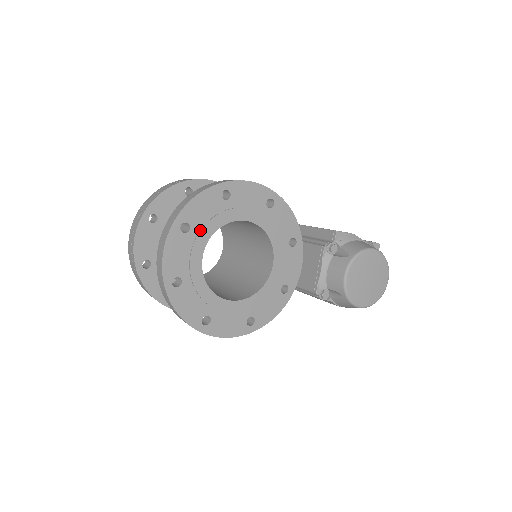
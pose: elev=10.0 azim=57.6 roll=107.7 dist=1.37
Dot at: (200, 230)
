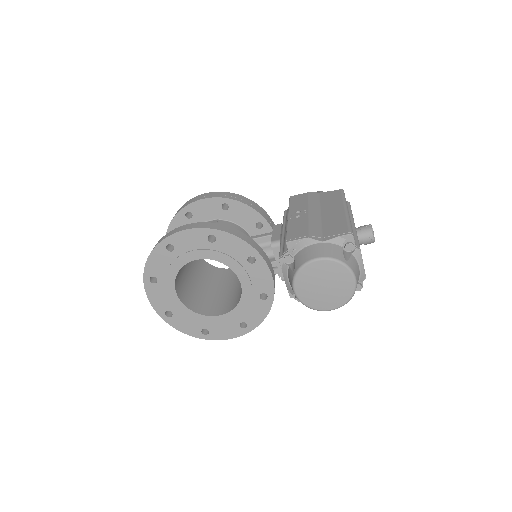
Dot at: (165, 278)
